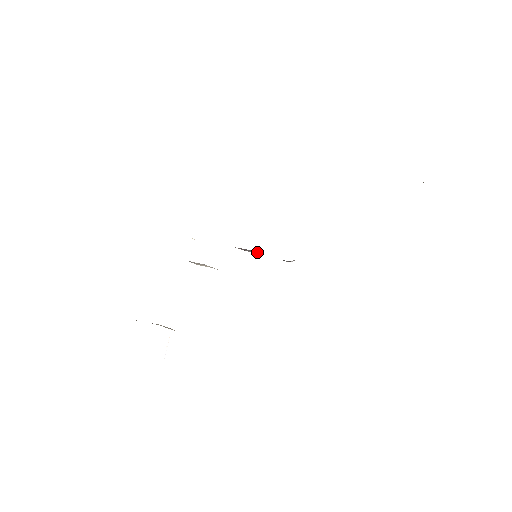
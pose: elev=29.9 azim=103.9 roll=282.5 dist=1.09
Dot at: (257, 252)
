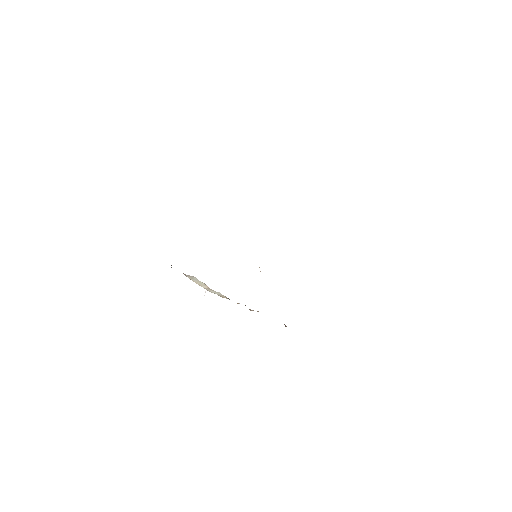
Dot at: occluded
